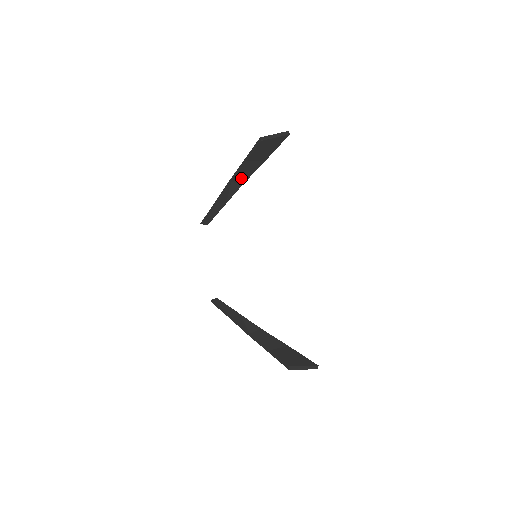
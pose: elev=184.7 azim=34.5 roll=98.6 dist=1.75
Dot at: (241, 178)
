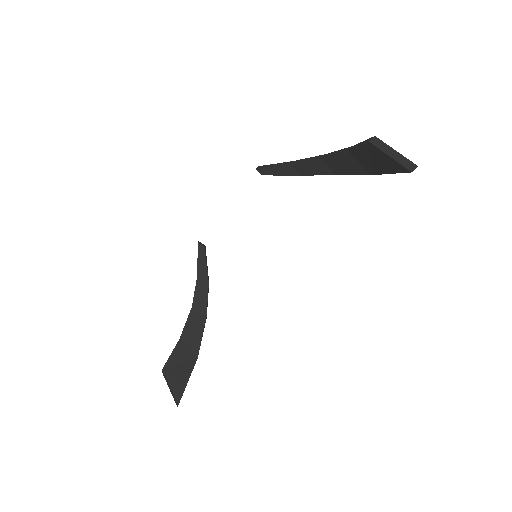
Dot at: (334, 165)
